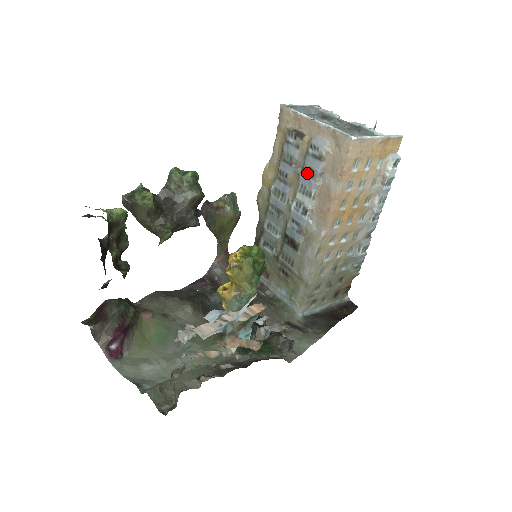
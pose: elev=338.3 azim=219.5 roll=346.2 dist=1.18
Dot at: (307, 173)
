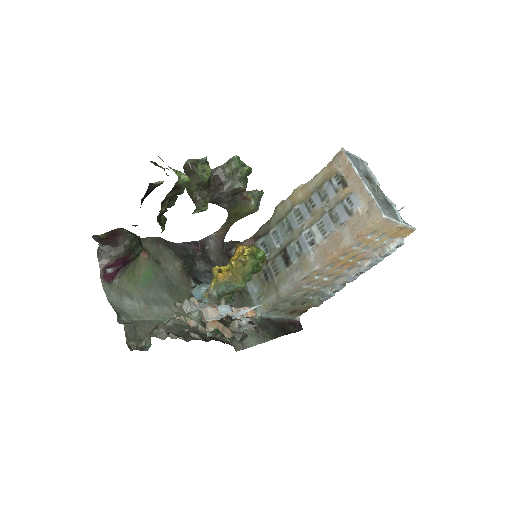
Dot at: (332, 216)
